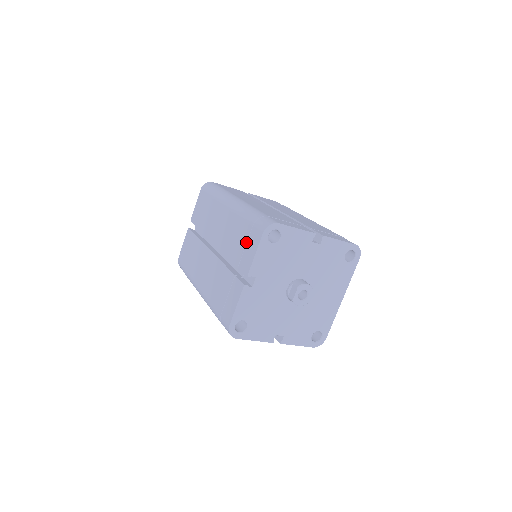
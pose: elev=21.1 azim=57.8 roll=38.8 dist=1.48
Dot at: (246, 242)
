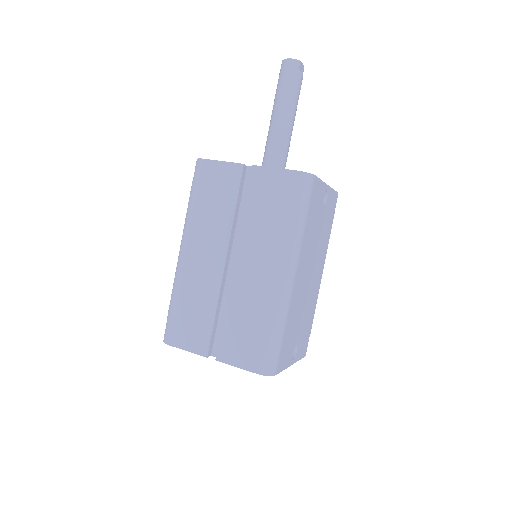
Dot at: occluded
